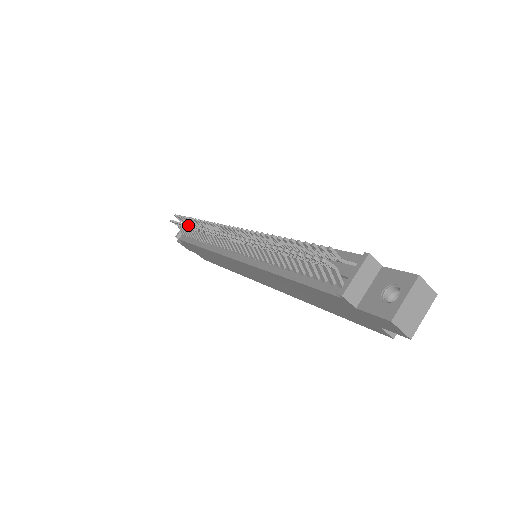
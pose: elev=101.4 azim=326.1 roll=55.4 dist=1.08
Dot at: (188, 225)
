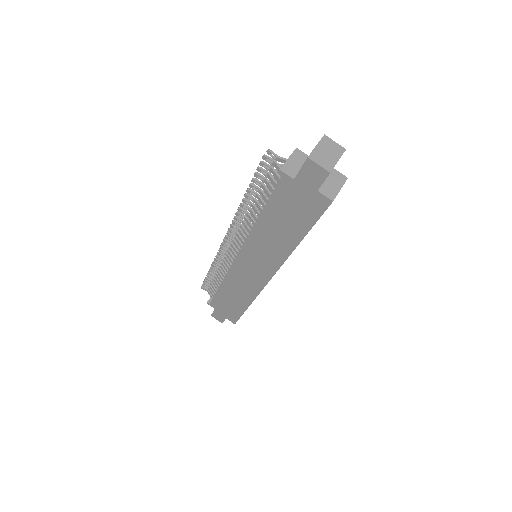
Dot at: (209, 269)
